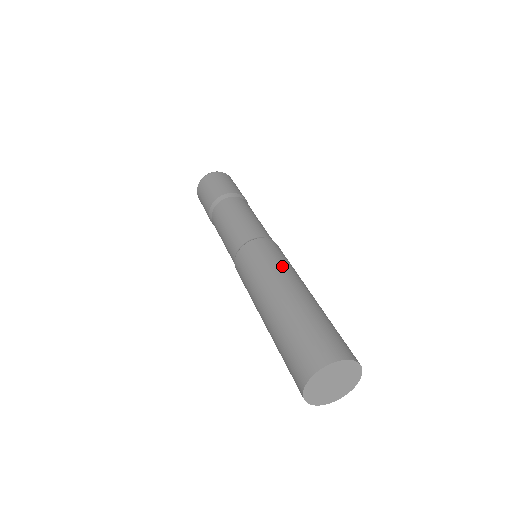
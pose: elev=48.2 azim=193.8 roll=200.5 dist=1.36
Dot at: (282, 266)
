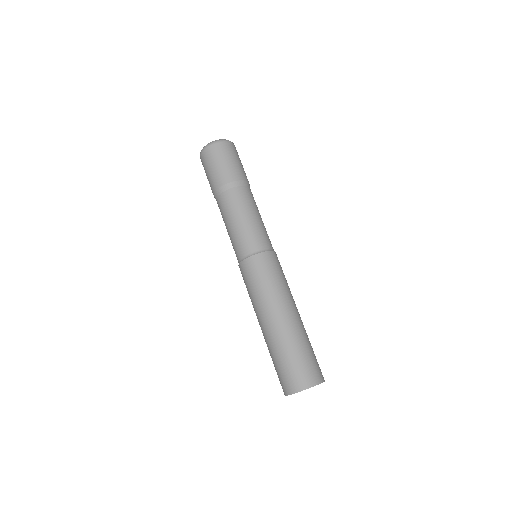
Dot at: (288, 287)
